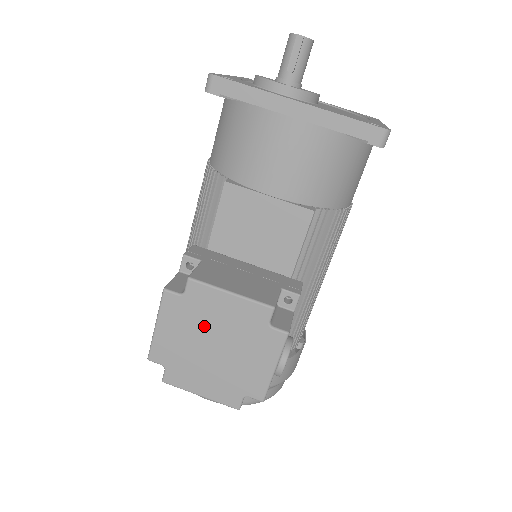
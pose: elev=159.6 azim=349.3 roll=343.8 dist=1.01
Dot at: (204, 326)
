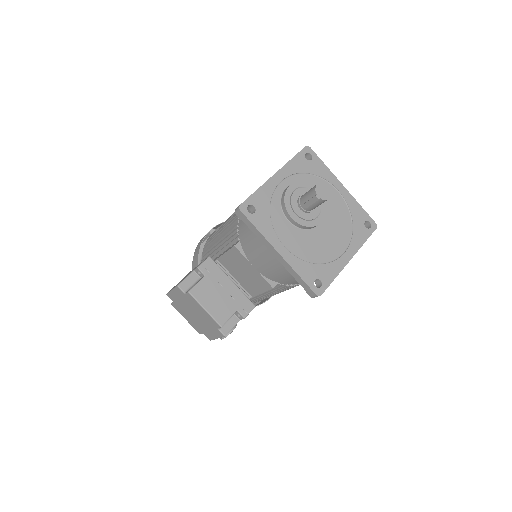
Dot at: (192, 307)
